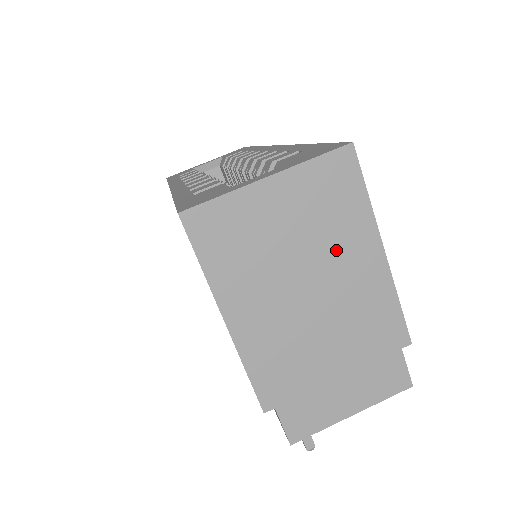
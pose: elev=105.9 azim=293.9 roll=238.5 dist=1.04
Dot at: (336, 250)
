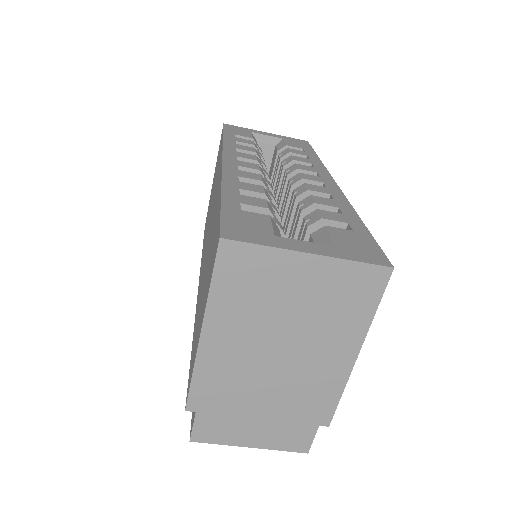
Dot at: (322, 334)
